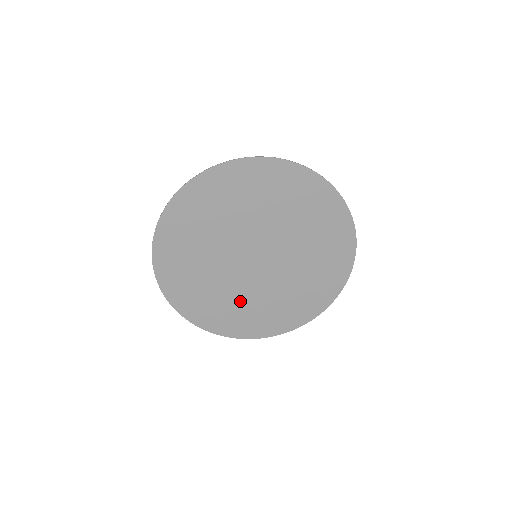
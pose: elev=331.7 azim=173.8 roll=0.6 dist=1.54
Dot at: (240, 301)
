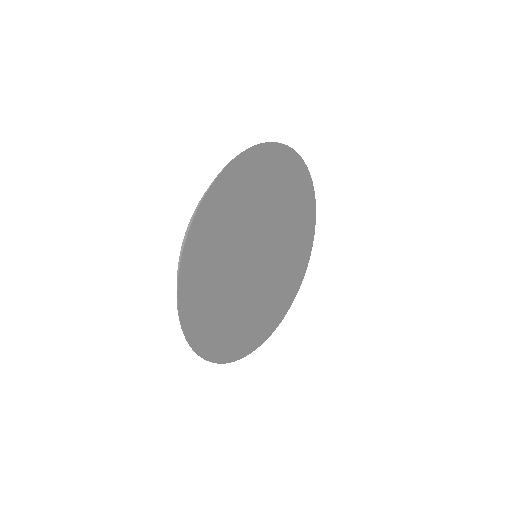
Dot at: (267, 300)
